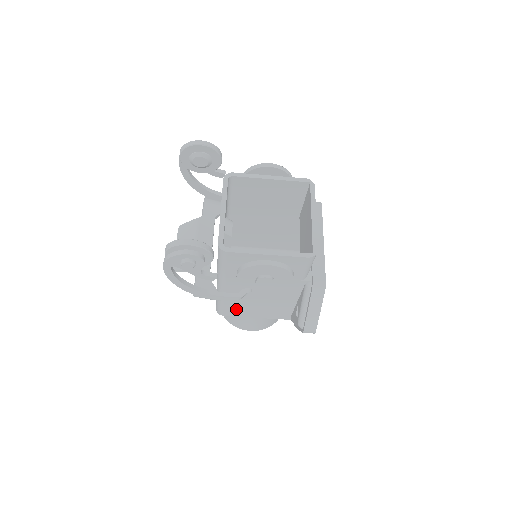
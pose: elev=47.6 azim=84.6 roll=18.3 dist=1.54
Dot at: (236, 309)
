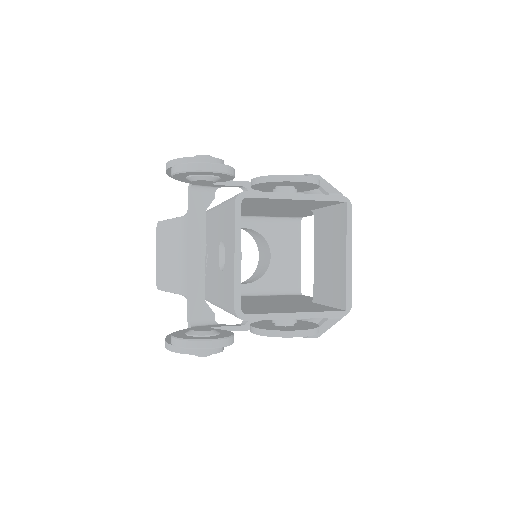
Dot at: occluded
